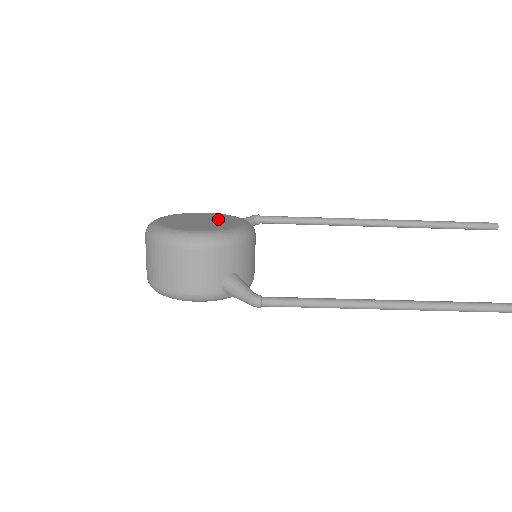
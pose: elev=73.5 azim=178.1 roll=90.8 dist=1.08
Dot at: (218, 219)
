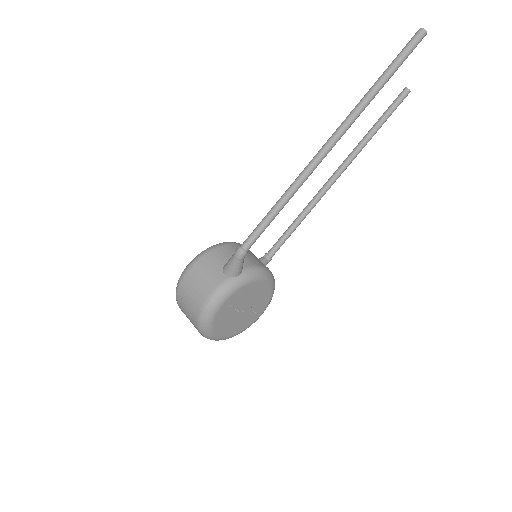
Dot at: occluded
